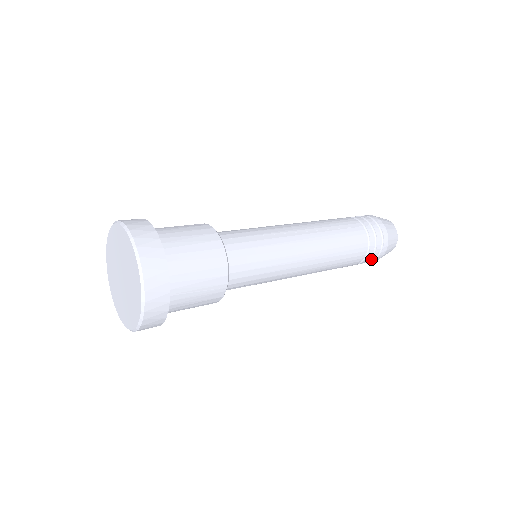
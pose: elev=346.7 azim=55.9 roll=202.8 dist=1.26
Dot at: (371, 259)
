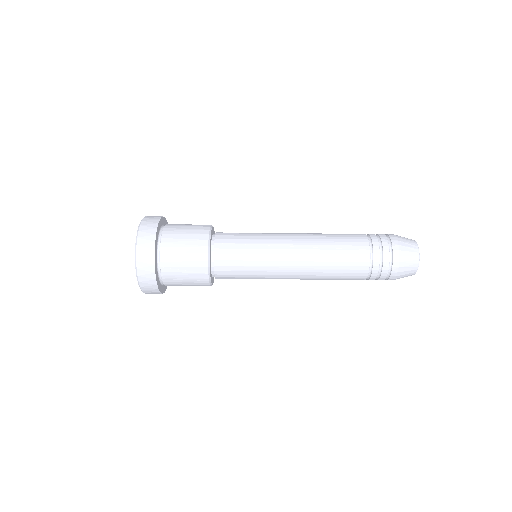
Dot at: (379, 279)
